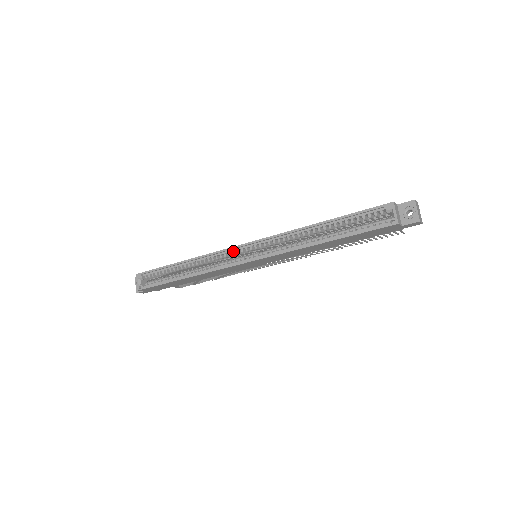
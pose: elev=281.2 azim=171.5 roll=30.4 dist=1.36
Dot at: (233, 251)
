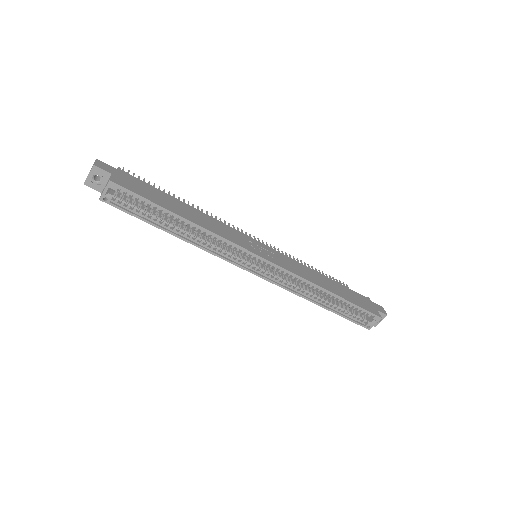
Dot at: (248, 254)
